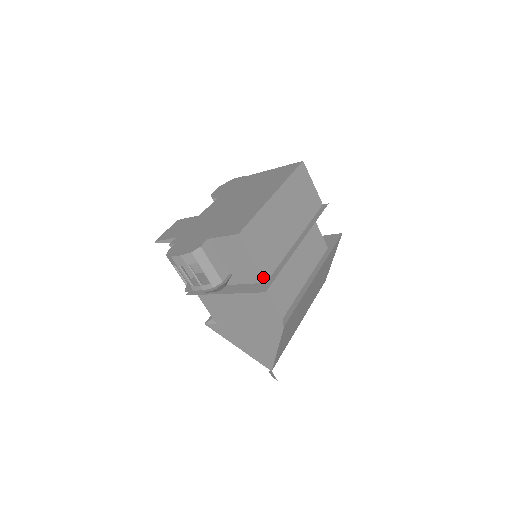
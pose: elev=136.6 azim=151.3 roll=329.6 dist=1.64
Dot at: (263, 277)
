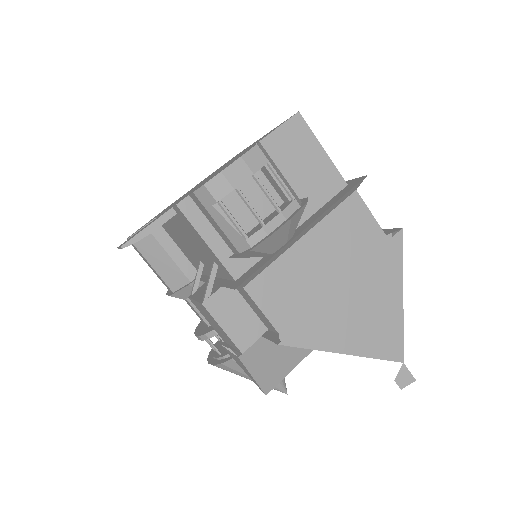
Dot at: (341, 177)
